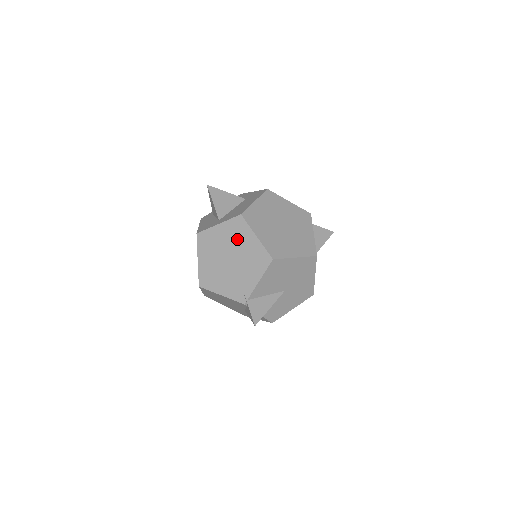
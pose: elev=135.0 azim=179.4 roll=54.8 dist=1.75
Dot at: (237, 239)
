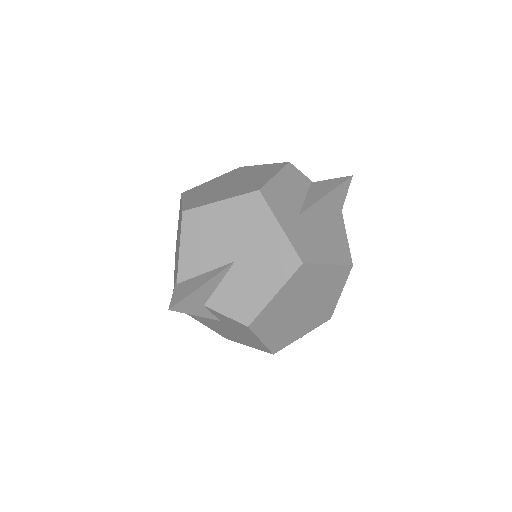
Dot at: (179, 221)
